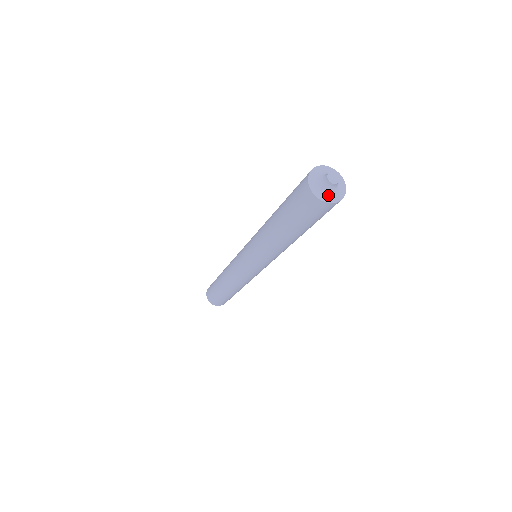
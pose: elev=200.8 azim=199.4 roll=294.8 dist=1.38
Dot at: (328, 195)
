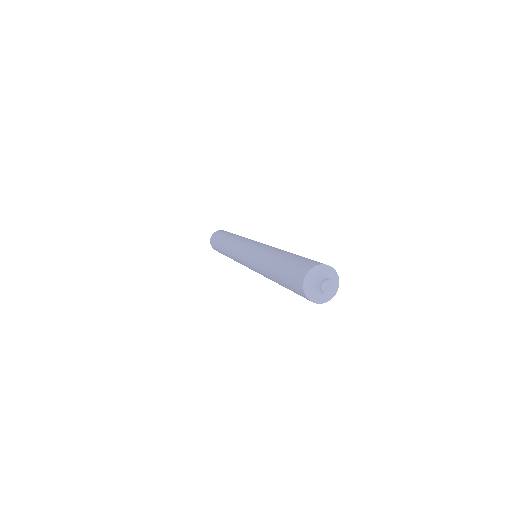
Dot at: (316, 295)
